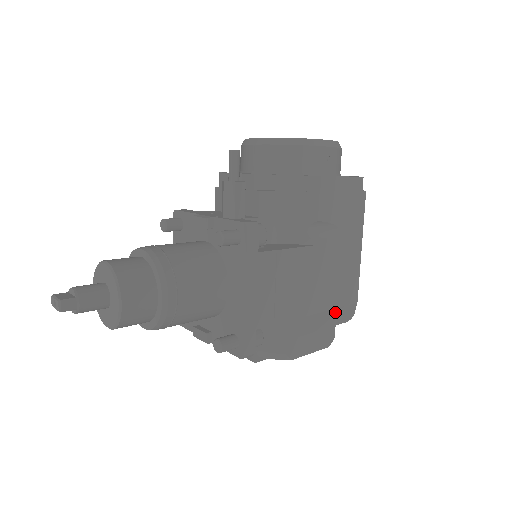
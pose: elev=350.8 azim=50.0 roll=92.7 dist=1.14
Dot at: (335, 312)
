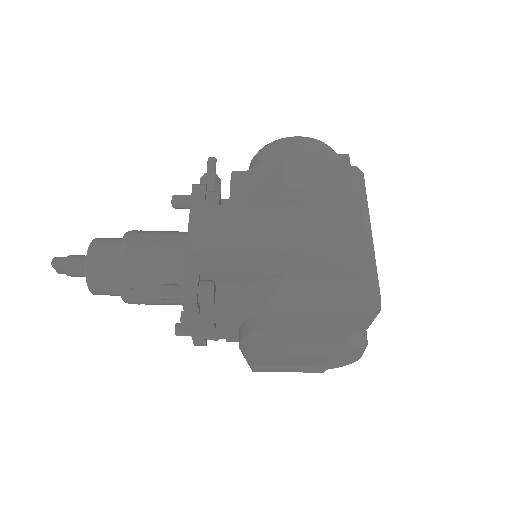
Dot at: (331, 283)
